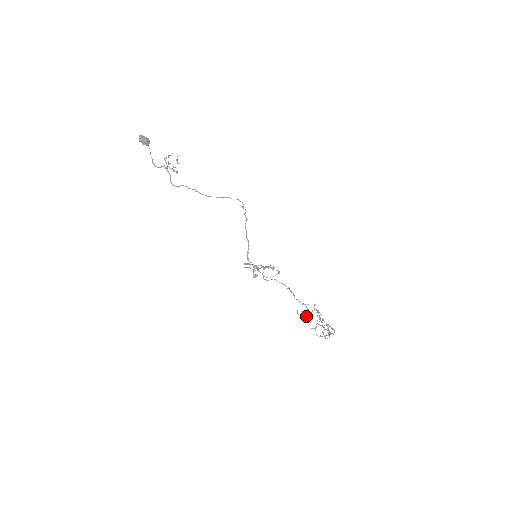
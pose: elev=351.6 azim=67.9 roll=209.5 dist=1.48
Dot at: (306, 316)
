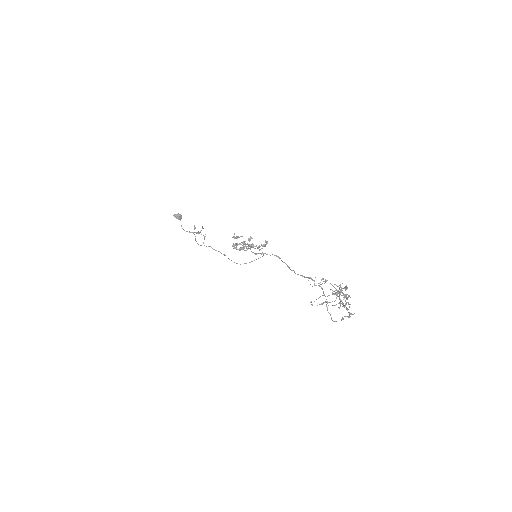
Dot at: (318, 298)
